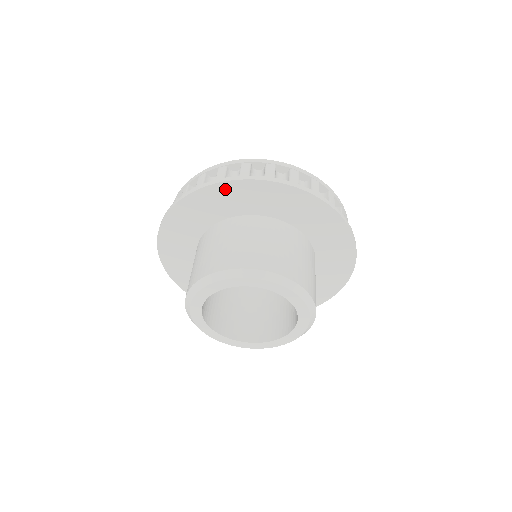
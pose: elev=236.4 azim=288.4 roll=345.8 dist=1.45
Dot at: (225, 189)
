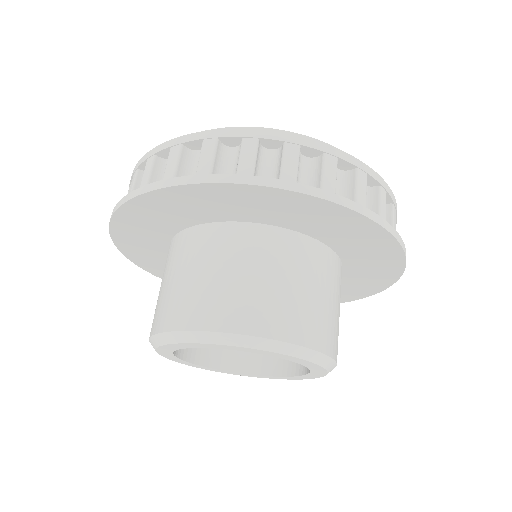
Dot at: (255, 193)
